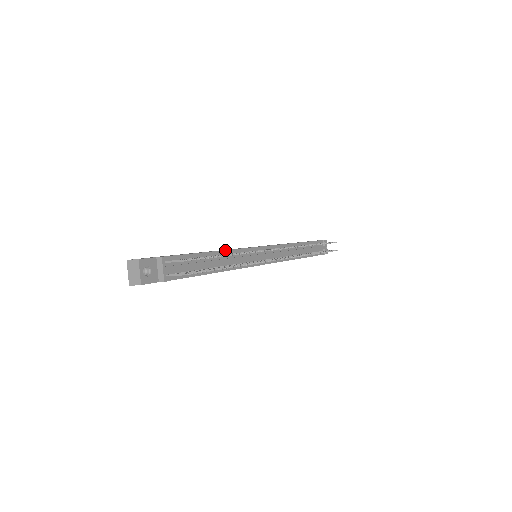
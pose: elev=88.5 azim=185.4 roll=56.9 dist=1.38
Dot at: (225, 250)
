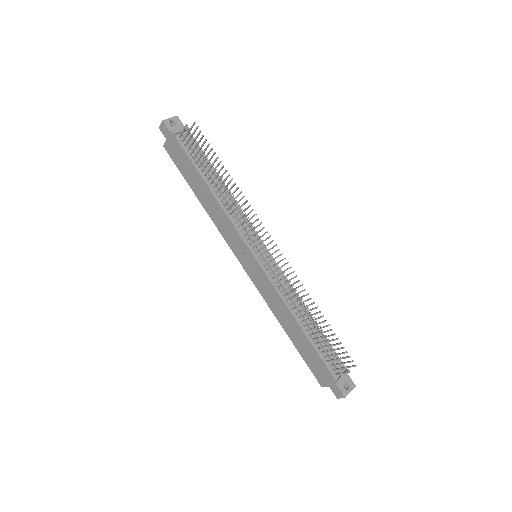
Dot at: occluded
